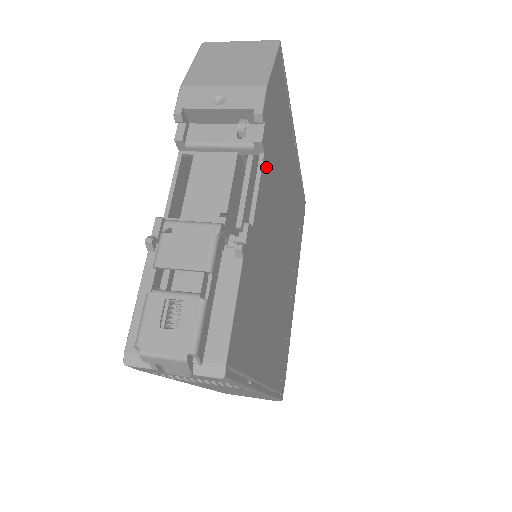
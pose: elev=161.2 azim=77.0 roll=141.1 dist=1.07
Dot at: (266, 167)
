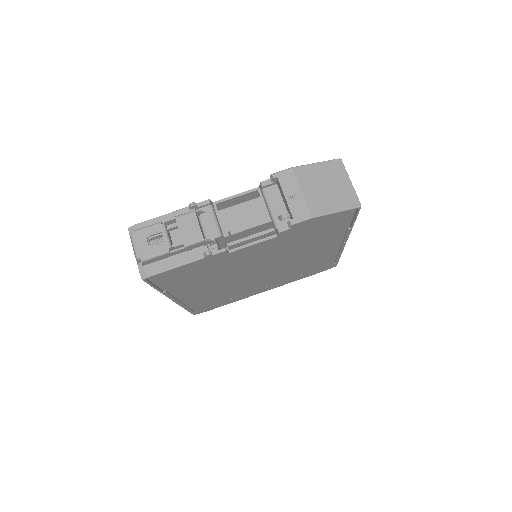
Dot at: (275, 241)
